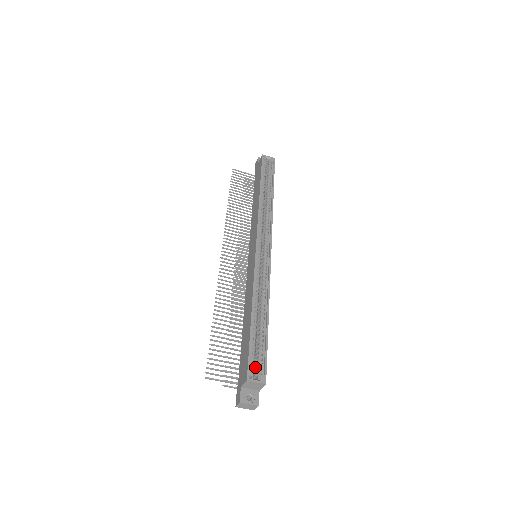
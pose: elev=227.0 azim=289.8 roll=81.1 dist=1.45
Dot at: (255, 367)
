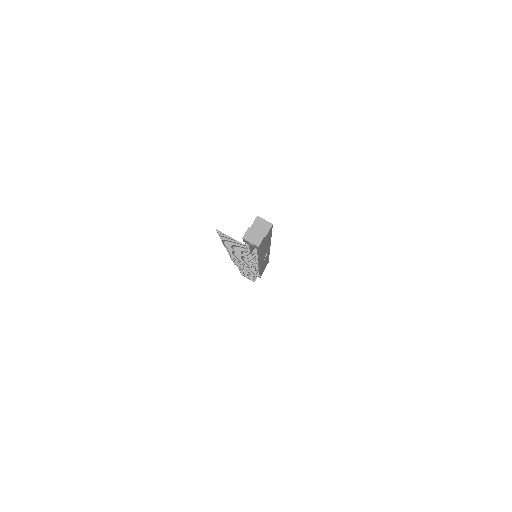
Dot at: occluded
